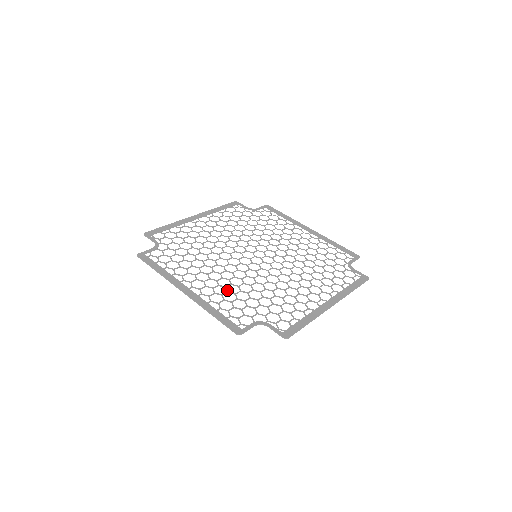
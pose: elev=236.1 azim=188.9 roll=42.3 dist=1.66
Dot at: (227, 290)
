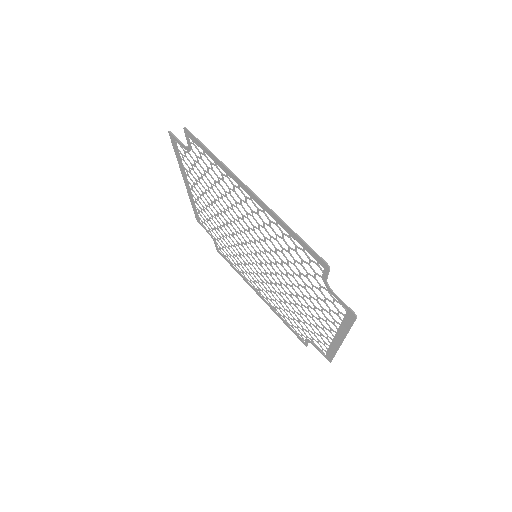
Dot at: (275, 238)
